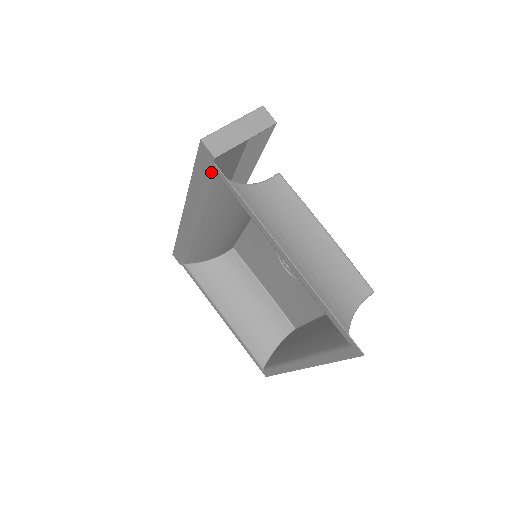
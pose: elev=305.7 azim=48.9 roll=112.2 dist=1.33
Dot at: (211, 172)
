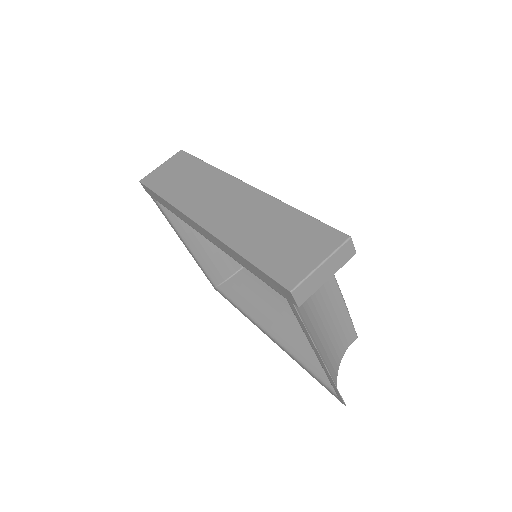
Dot at: occluded
